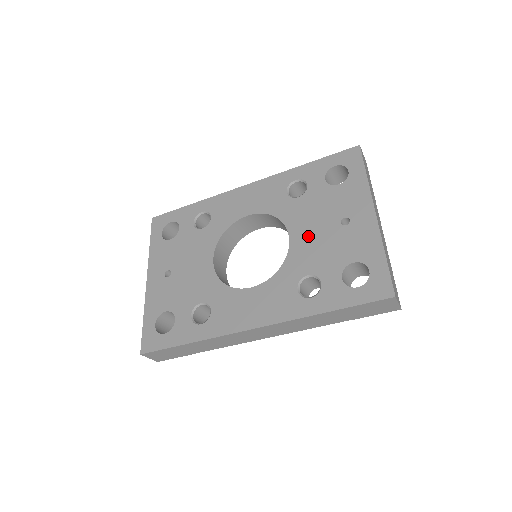
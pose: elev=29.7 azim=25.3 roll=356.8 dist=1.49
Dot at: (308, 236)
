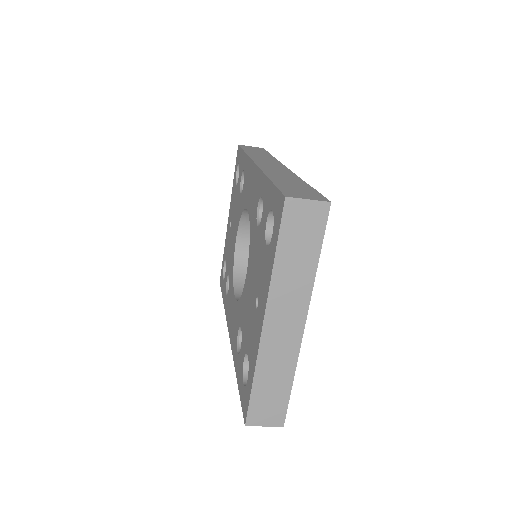
Dot at: (249, 287)
